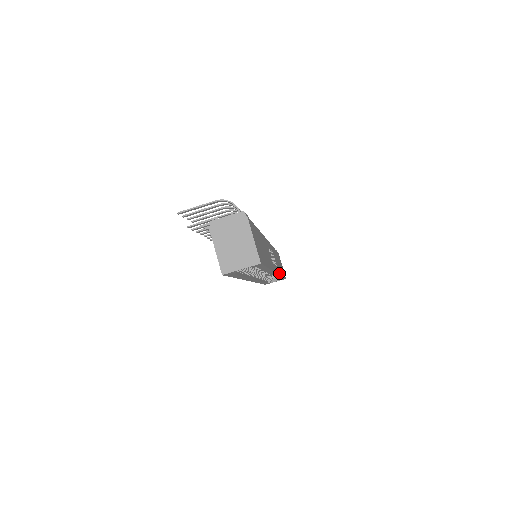
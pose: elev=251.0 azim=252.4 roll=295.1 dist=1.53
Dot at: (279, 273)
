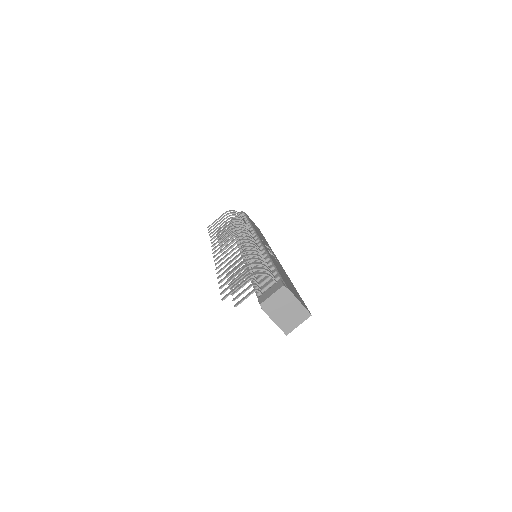
Dot at: (272, 251)
